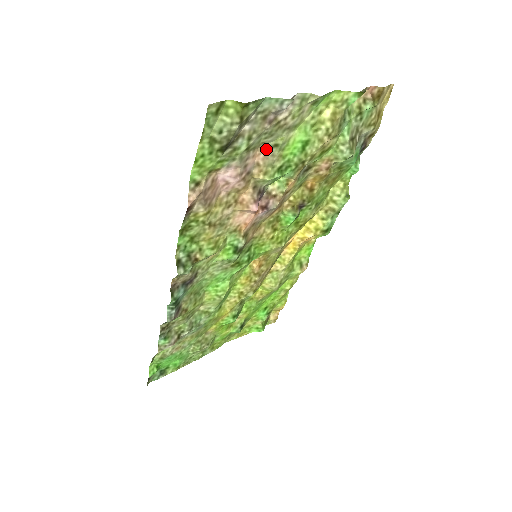
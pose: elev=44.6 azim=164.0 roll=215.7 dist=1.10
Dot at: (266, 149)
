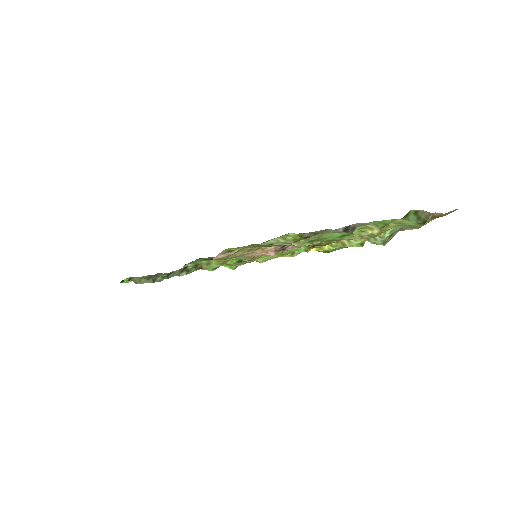
Dot at: occluded
